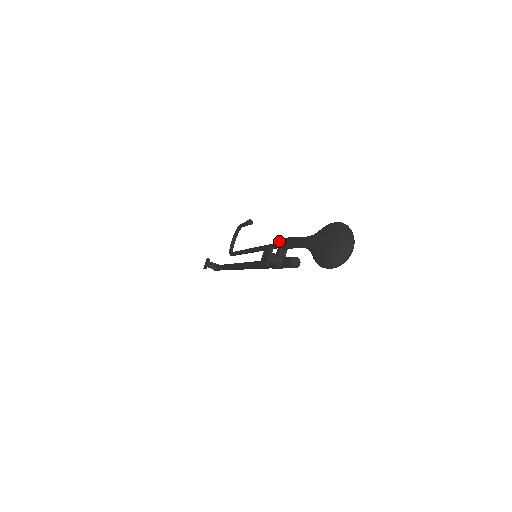
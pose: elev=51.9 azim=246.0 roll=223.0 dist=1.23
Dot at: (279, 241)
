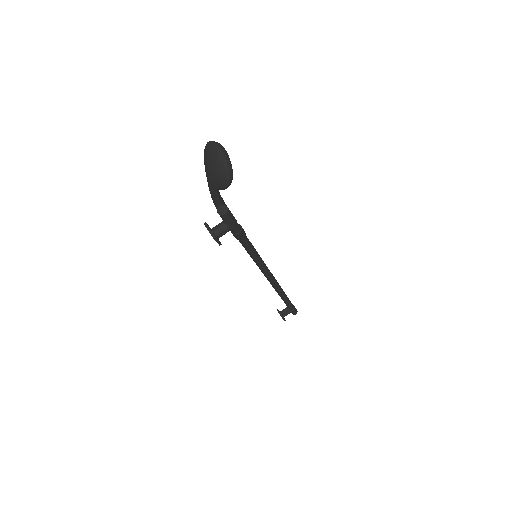
Dot at: occluded
